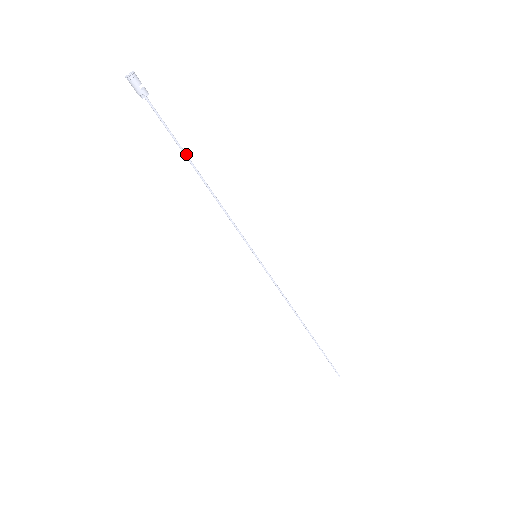
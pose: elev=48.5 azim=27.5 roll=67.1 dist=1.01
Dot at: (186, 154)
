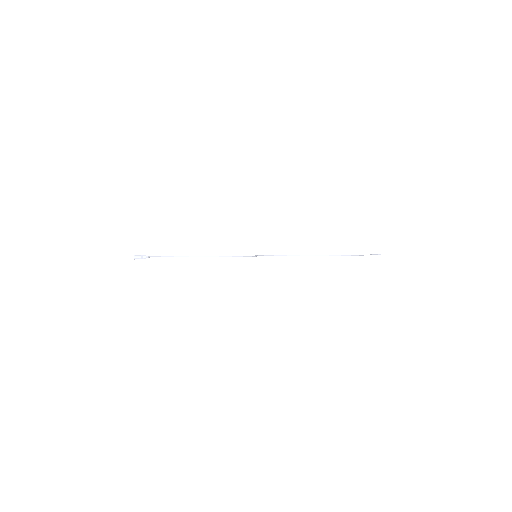
Dot at: occluded
